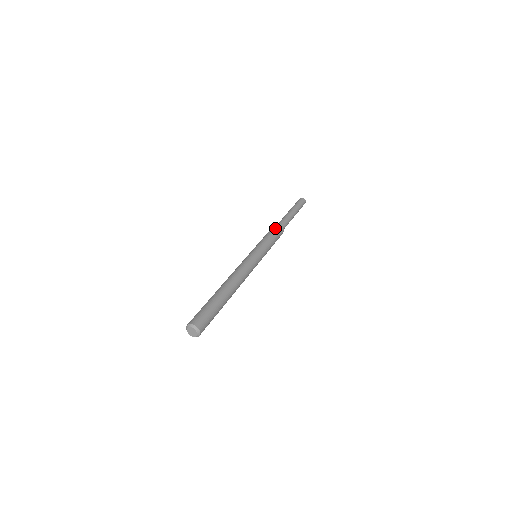
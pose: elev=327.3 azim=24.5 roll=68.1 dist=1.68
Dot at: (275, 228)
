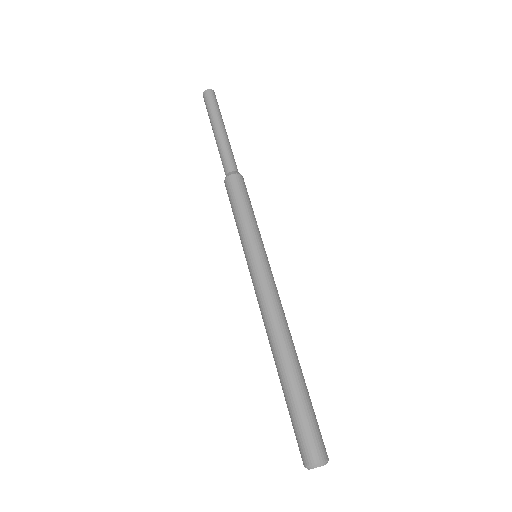
Dot at: (228, 190)
